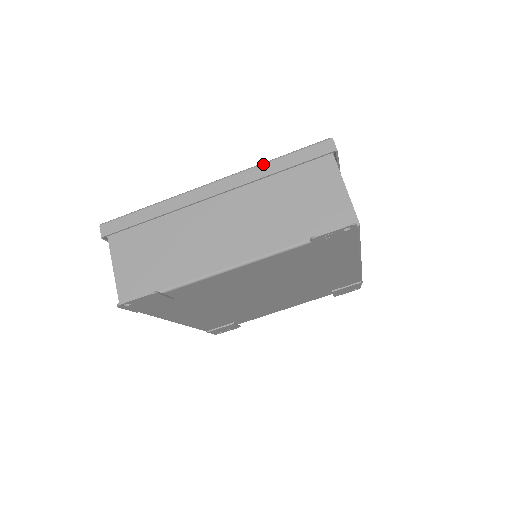
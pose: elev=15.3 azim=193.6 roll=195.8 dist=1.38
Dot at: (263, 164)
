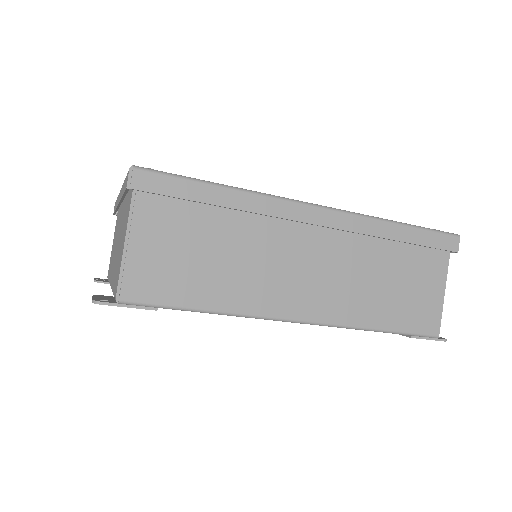
Dot at: occluded
